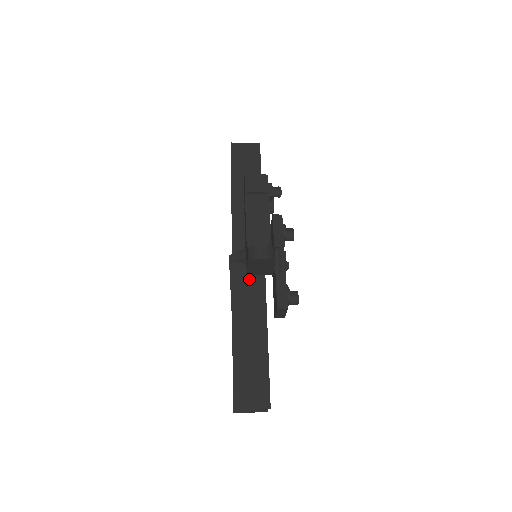
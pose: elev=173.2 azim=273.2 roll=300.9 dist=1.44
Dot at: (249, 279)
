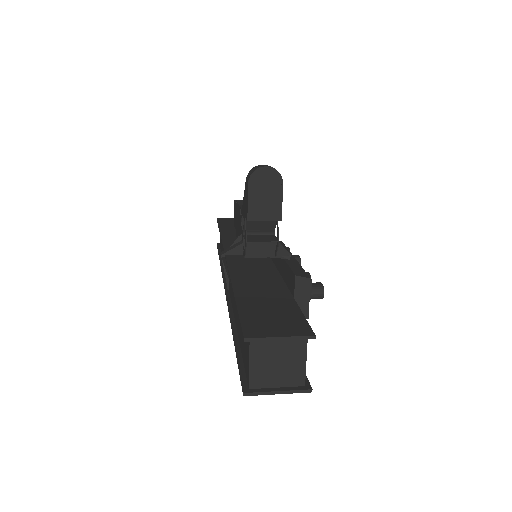
Dot at: (250, 261)
